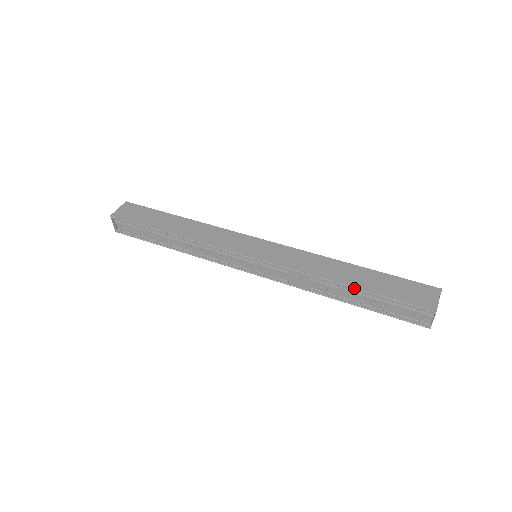
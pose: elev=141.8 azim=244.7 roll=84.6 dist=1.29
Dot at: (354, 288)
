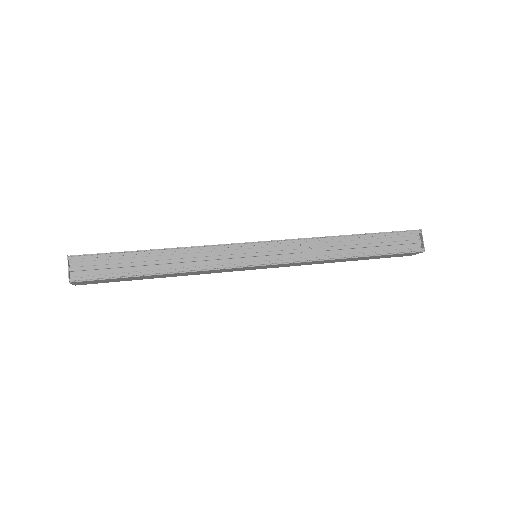
Dot at: (359, 235)
